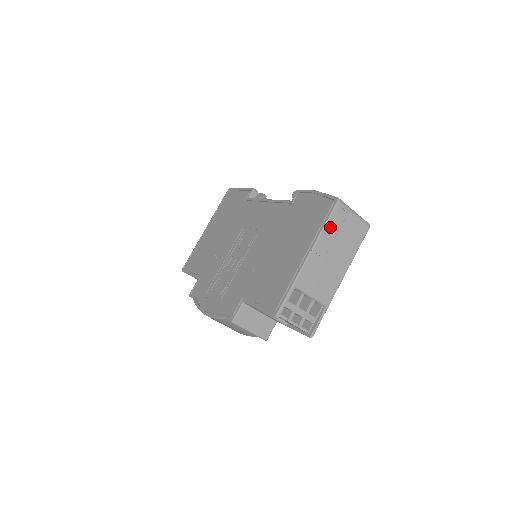
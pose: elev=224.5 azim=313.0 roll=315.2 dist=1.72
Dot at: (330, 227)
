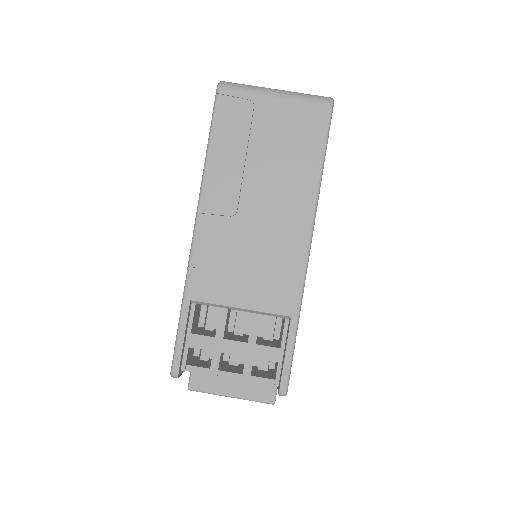
Dot at: (222, 148)
